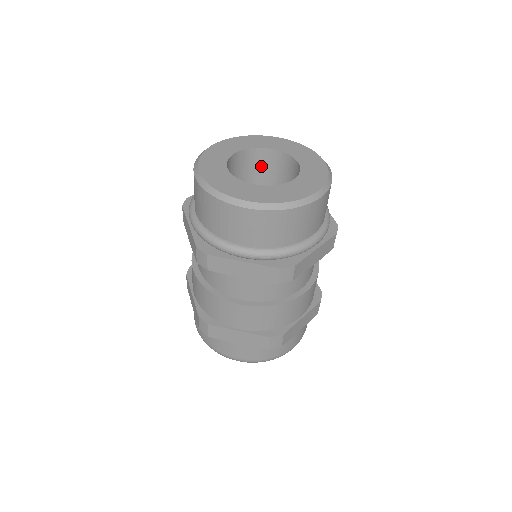
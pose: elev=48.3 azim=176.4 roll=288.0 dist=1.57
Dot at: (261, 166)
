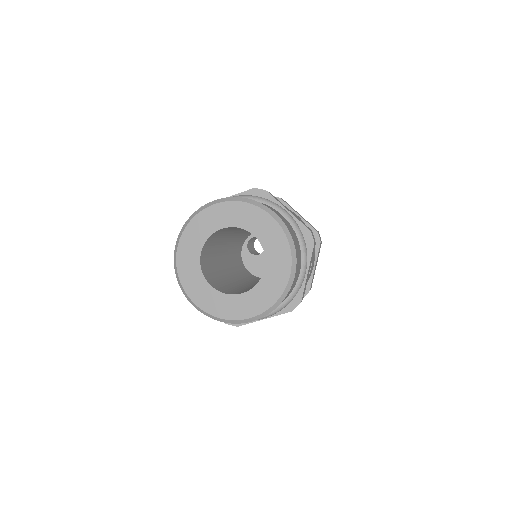
Dot at: (221, 232)
